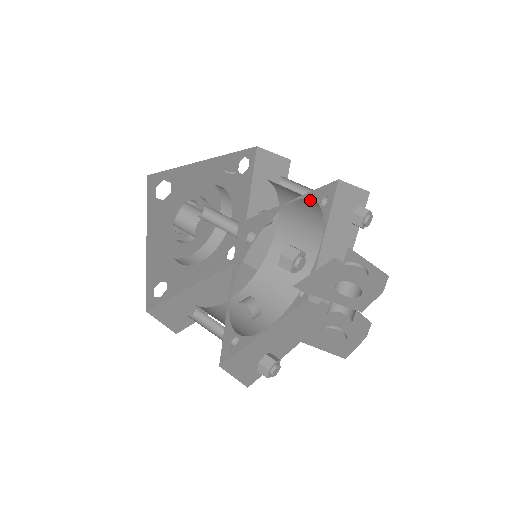
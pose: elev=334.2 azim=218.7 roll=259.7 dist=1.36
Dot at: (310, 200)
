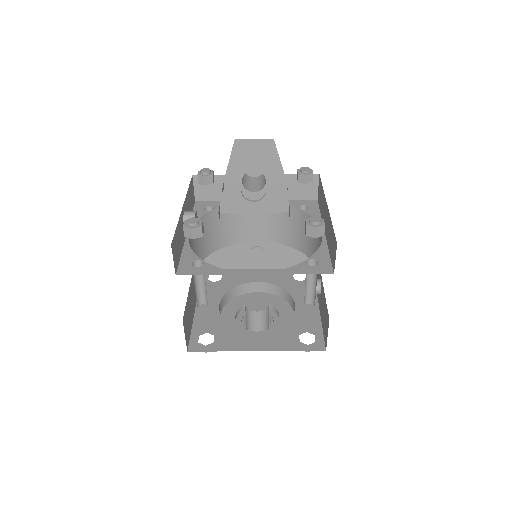
Dot at: (293, 214)
